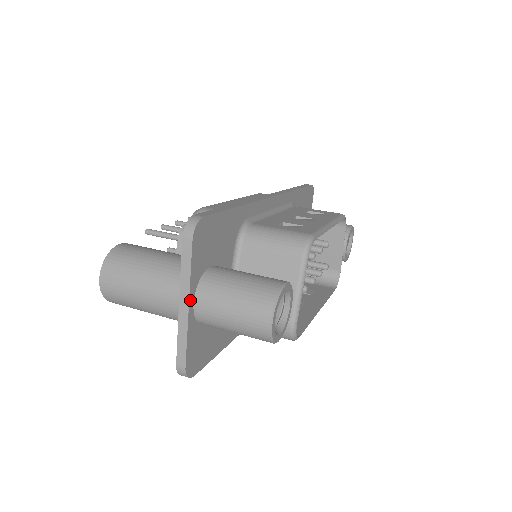
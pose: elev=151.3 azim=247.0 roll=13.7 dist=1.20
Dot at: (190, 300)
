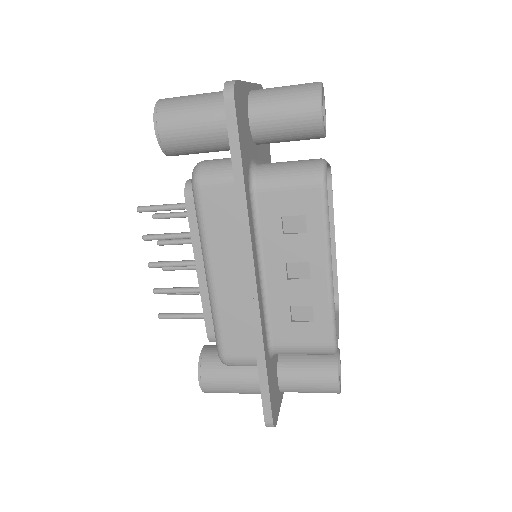
Dot at: (251, 85)
